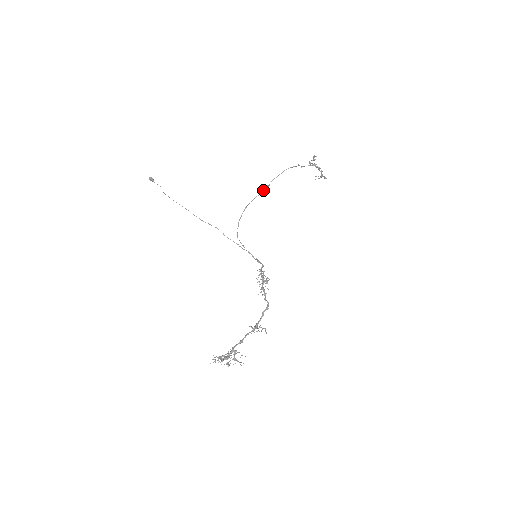
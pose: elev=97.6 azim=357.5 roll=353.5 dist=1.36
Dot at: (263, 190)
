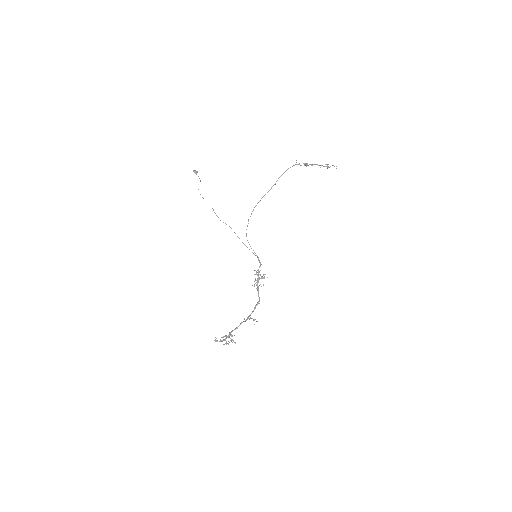
Dot at: (270, 189)
